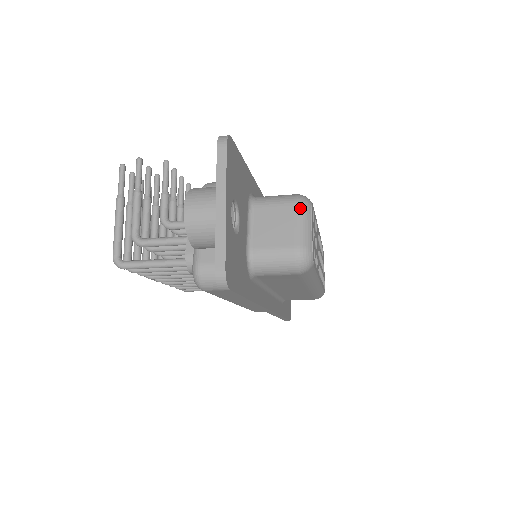
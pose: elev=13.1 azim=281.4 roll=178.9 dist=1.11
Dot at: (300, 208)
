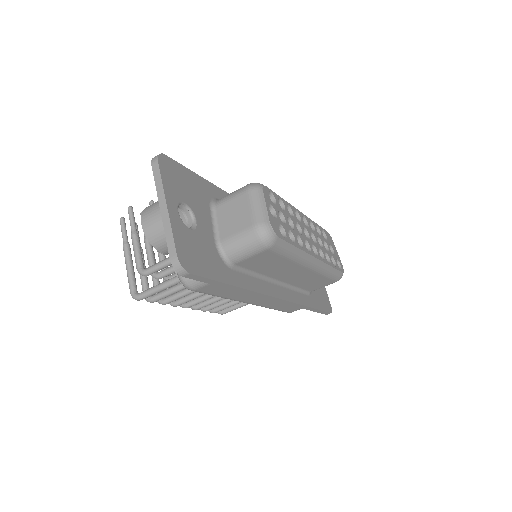
Dot at: (251, 193)
